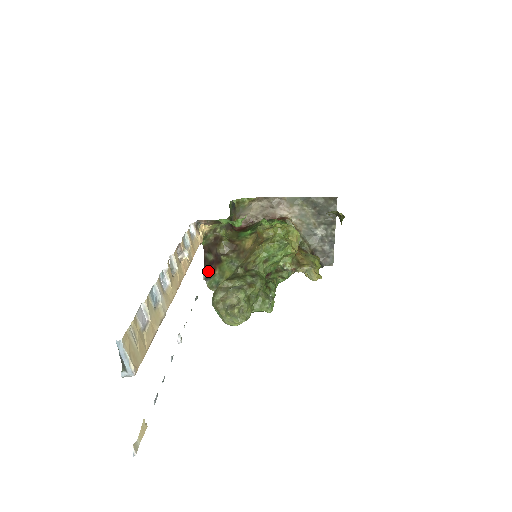
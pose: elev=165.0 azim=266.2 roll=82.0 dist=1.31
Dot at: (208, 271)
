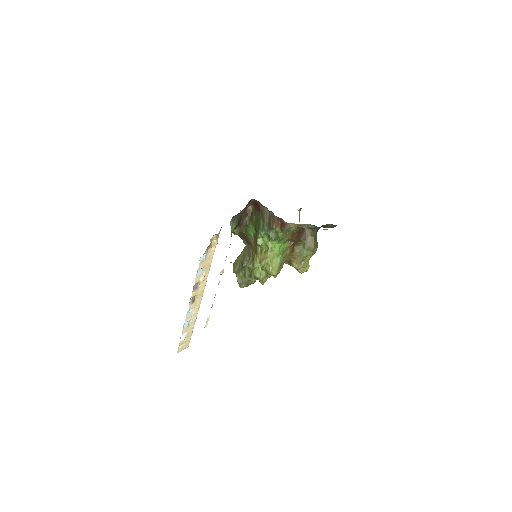
Dot at: occluded
